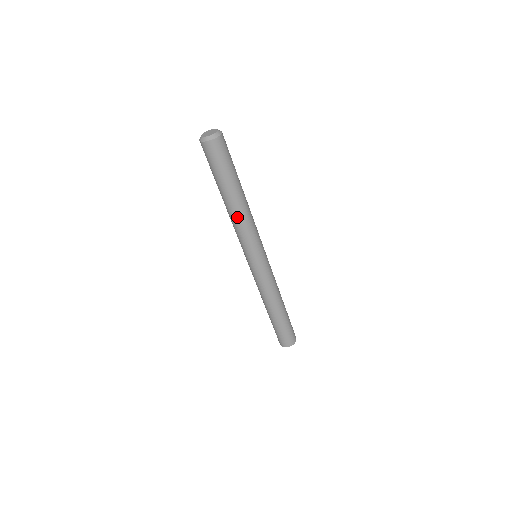
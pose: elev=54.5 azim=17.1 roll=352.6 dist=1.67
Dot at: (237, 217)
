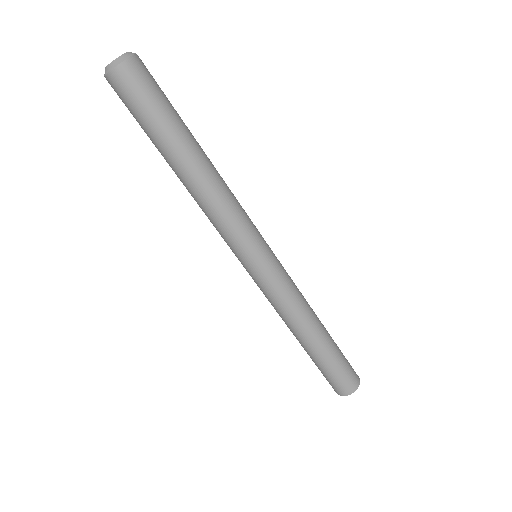
Dot at: (201, 194)
